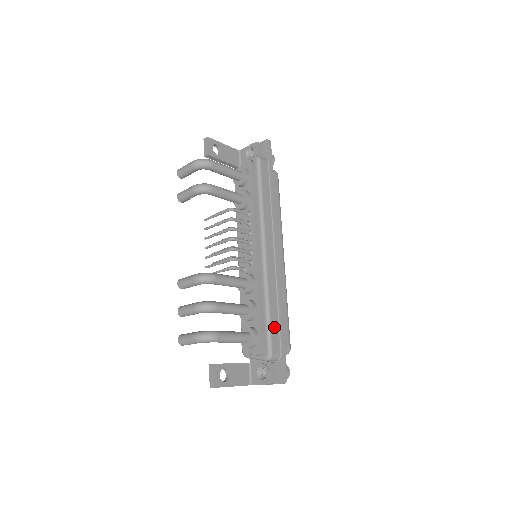
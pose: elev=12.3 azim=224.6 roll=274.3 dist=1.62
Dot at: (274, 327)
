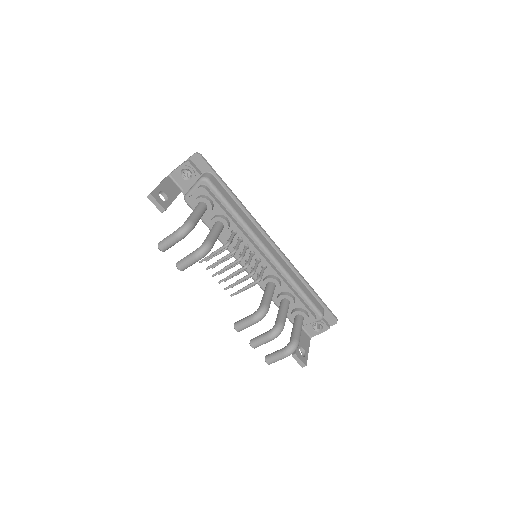
Dot at: (310, 297)
